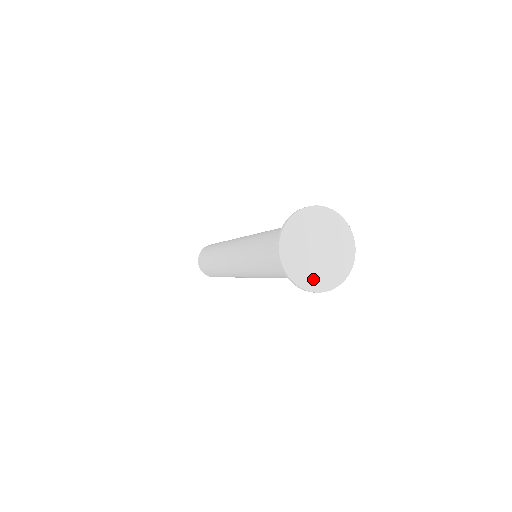
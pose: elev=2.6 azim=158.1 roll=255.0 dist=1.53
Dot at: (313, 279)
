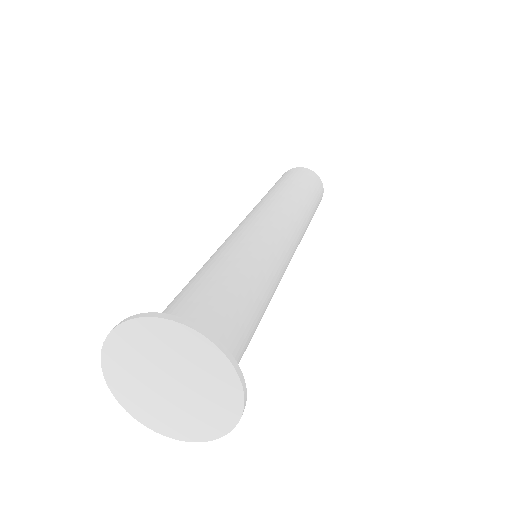
Dot at: (134, 398)
